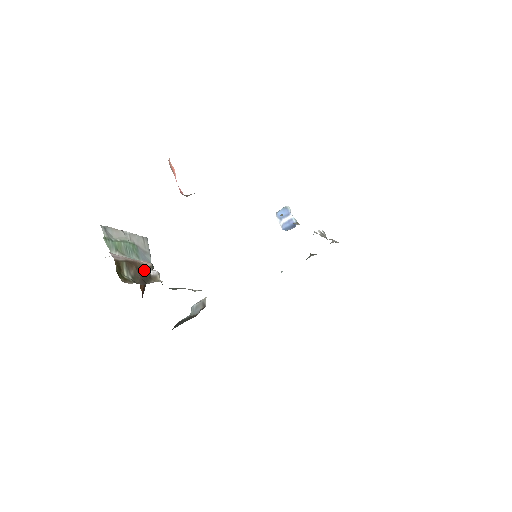
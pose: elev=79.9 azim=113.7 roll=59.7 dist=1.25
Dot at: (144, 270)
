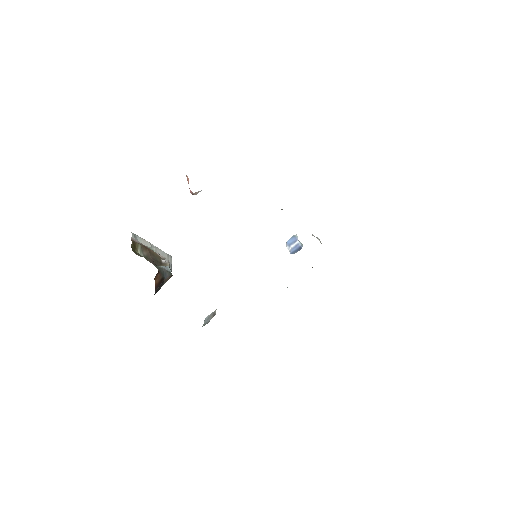
Dot at: (157, 257)
